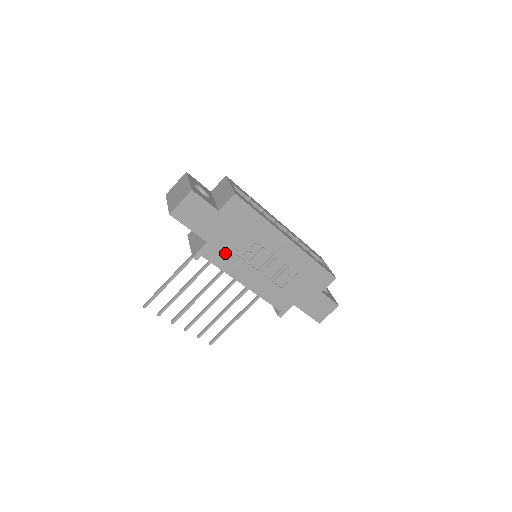
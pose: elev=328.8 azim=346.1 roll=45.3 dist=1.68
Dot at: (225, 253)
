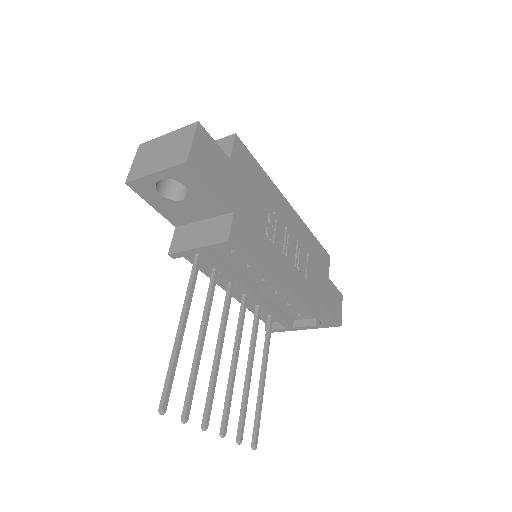
Dot at: (252, 230)
